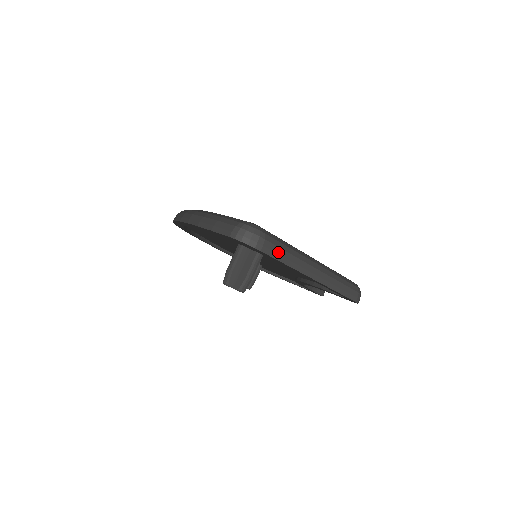
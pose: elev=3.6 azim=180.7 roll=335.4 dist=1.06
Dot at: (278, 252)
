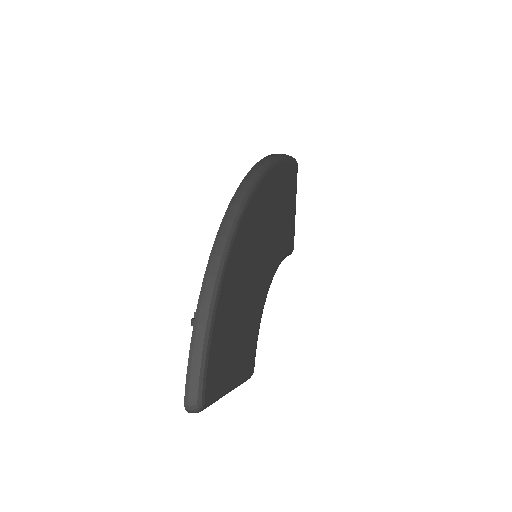
Dot at: occluded
